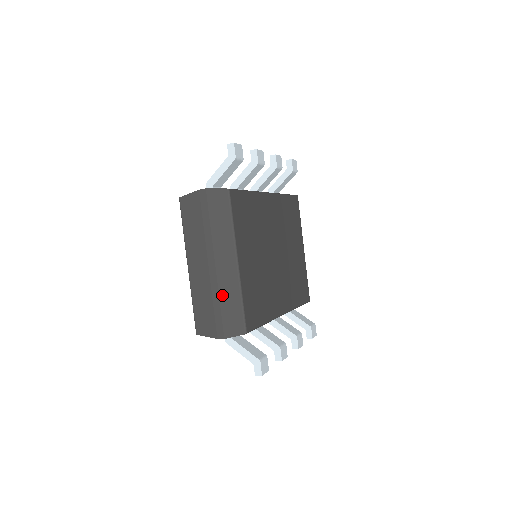
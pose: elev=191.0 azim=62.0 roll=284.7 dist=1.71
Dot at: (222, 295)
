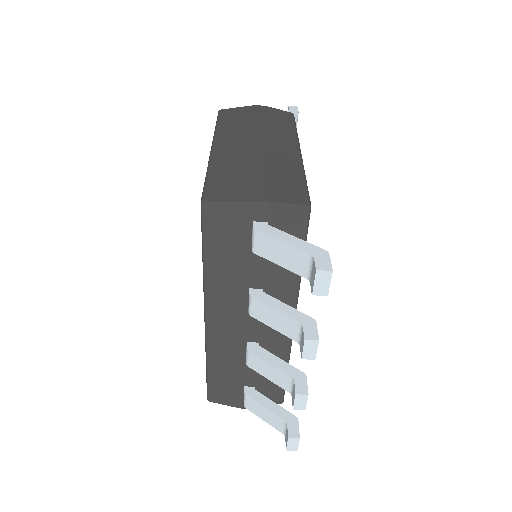
Dot at: (273, 165)
